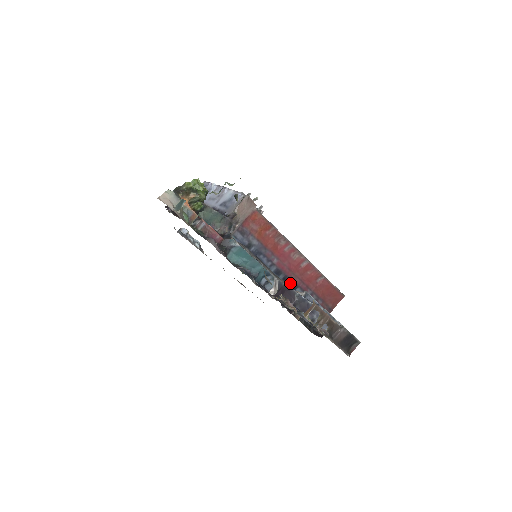
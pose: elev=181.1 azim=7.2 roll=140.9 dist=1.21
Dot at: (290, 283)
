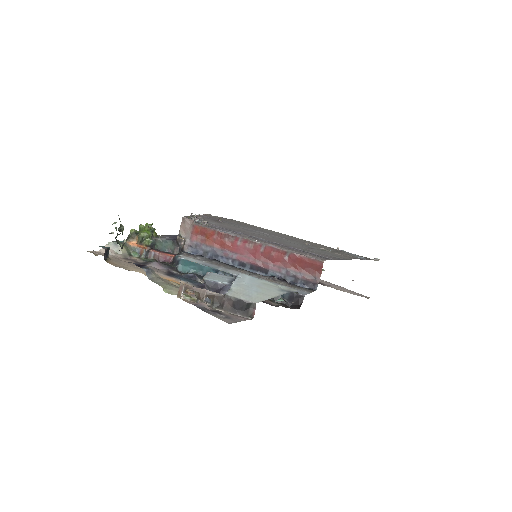
Dot at: (259, 270)
